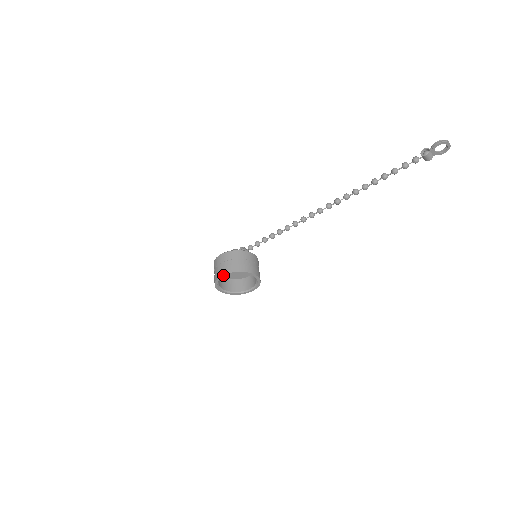
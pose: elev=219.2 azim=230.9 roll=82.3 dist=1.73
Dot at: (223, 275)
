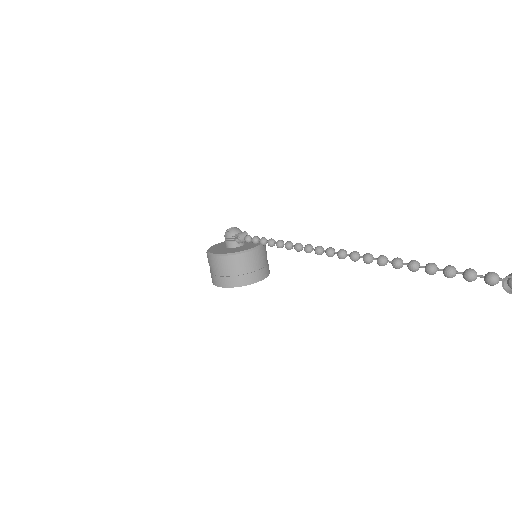
Dot at: (218, 286)
